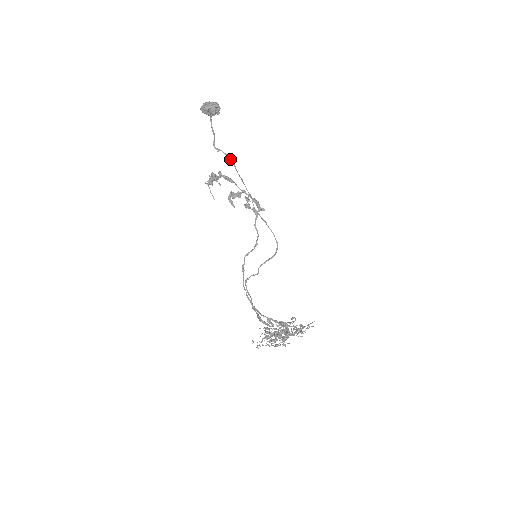
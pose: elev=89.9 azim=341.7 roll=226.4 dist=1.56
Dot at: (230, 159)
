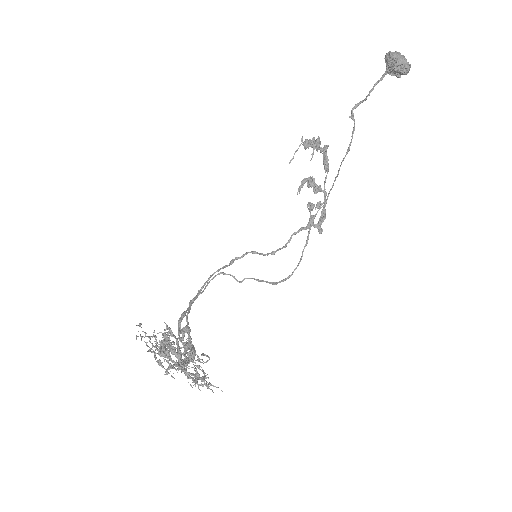
Dot at: occluded
